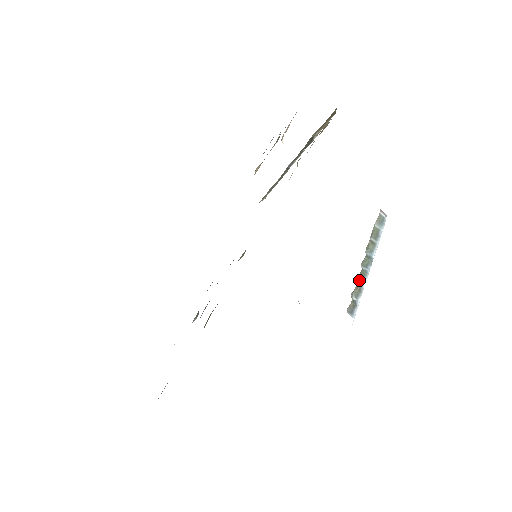
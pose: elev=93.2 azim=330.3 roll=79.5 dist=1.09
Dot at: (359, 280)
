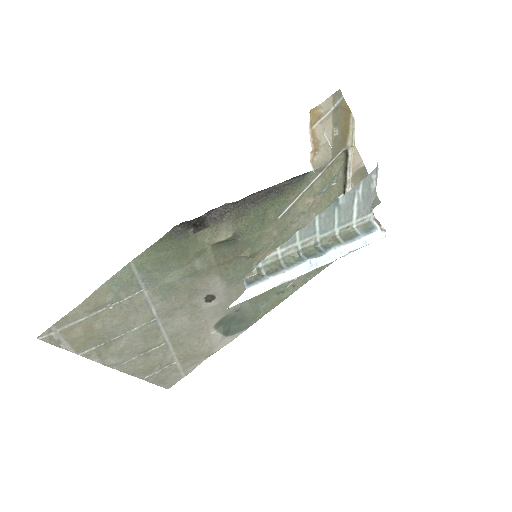
Dot at: (287, 263)
